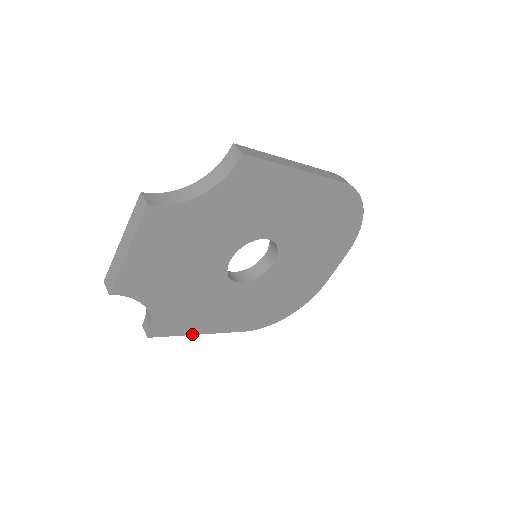
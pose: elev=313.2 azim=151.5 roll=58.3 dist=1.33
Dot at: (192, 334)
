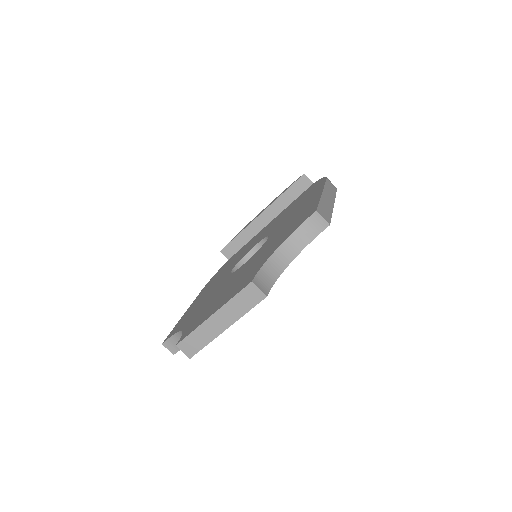
Dot at: occluded
